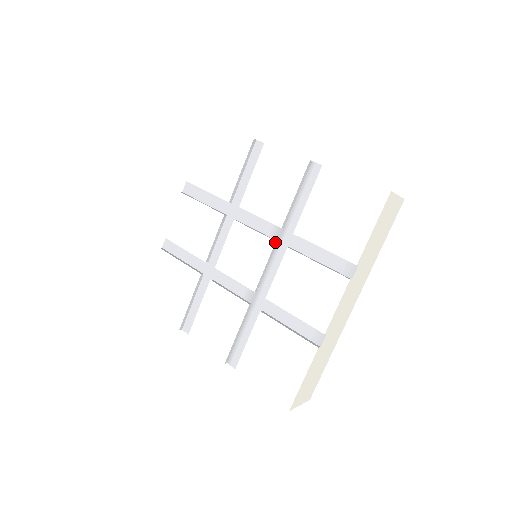
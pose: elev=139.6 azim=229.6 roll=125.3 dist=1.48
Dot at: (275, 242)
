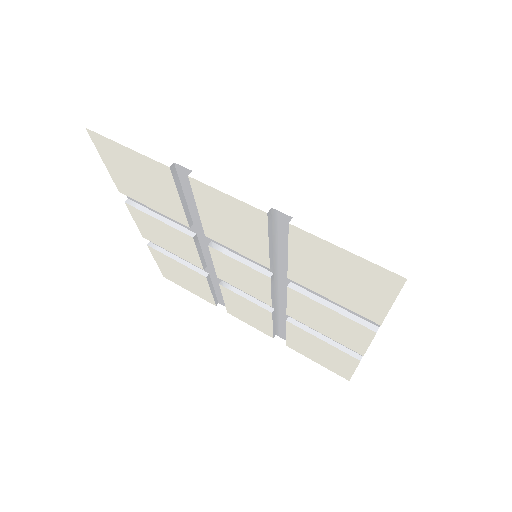
Dot at: (270, 278)
